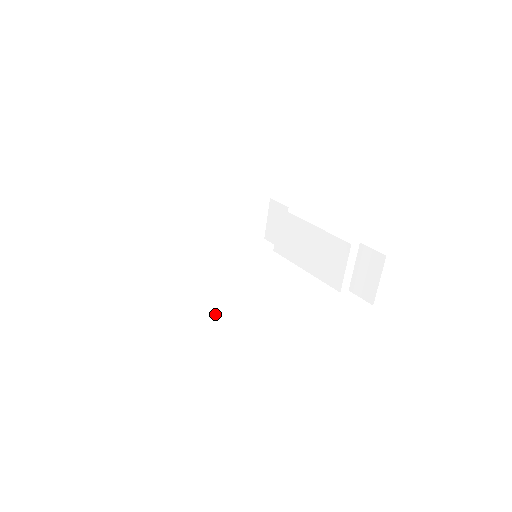
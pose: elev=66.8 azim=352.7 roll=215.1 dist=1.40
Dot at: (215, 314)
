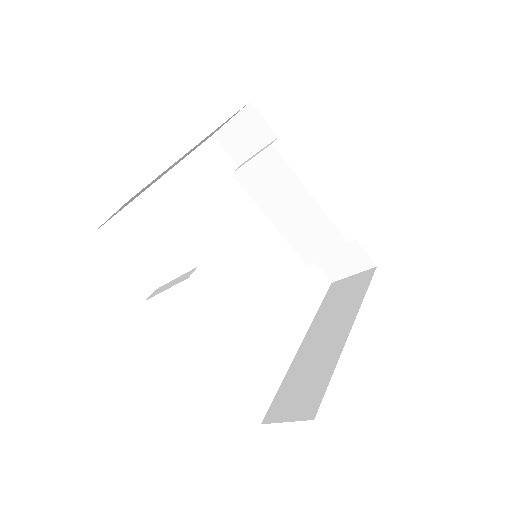
Dot at: occluded
